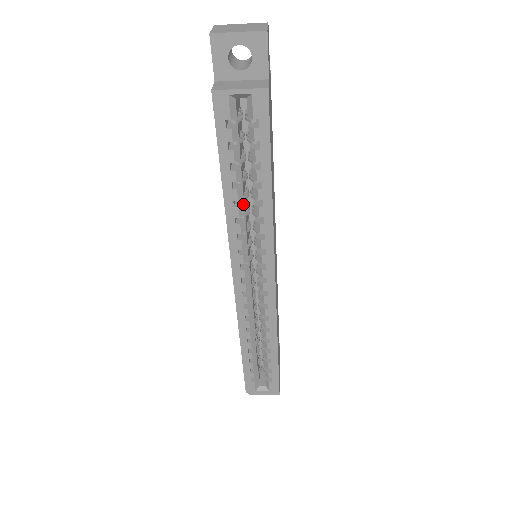
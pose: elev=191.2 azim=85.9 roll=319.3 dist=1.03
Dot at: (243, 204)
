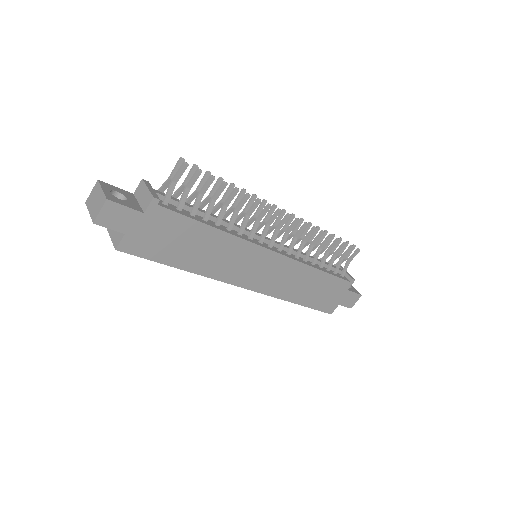
Dot at: occluded
